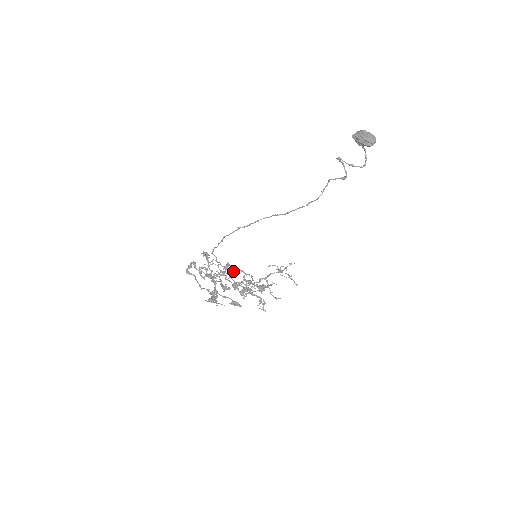
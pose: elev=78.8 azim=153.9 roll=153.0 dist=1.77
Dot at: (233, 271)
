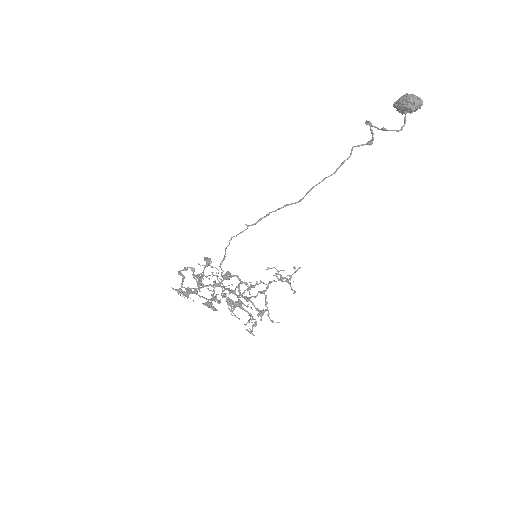
Dot at: (227, 275)
